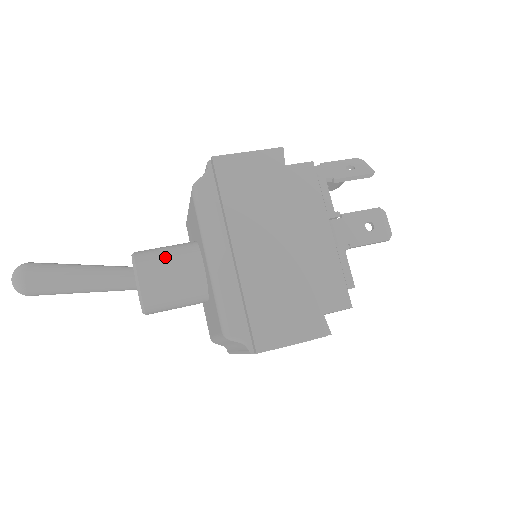
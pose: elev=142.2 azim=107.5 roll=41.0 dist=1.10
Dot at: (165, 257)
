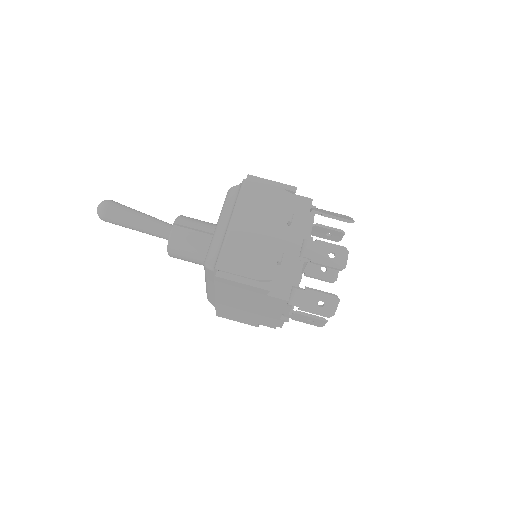
Dot at: (187, 253)
